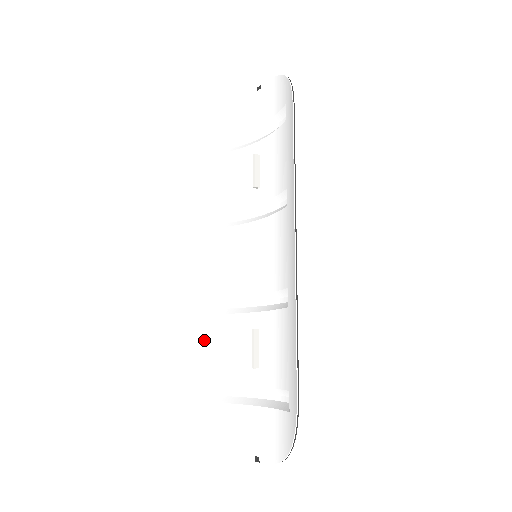
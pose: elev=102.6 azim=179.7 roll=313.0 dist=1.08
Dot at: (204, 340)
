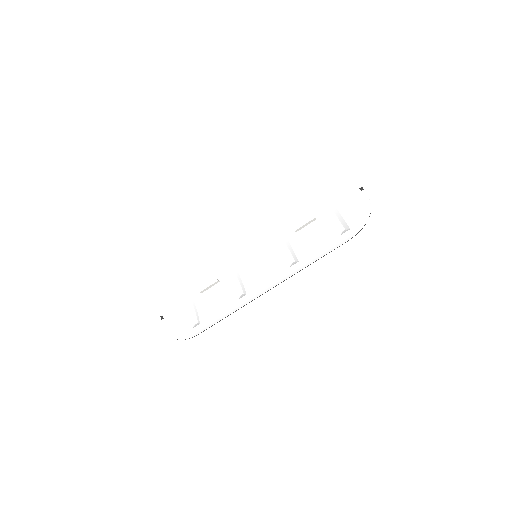
Dot at: (196, 250)
